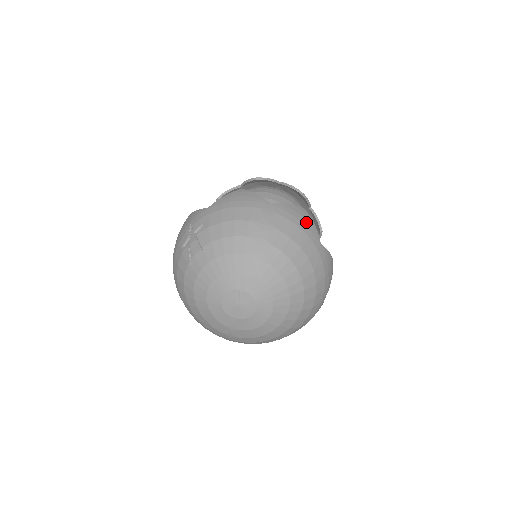
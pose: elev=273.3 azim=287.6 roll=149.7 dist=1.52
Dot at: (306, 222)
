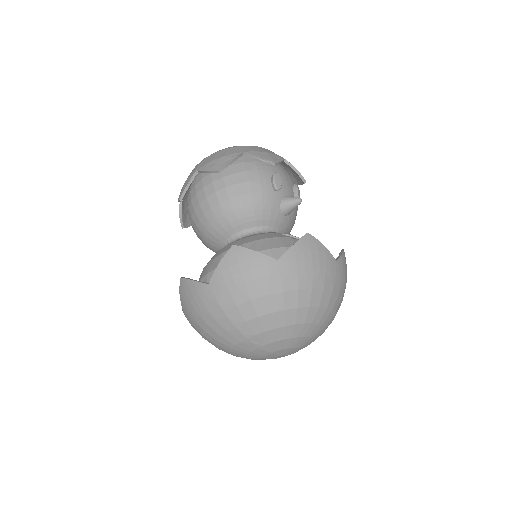
Dot at: (246, 264)
